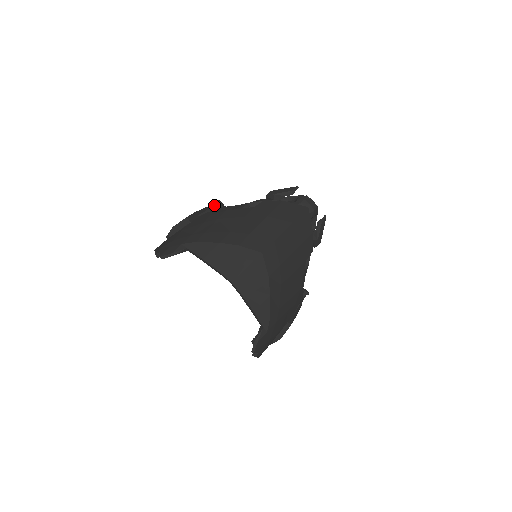
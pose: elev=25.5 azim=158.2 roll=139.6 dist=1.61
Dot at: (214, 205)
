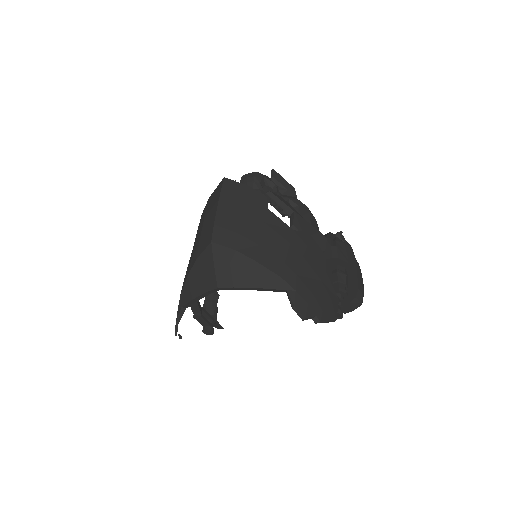
Dot at: occluded
